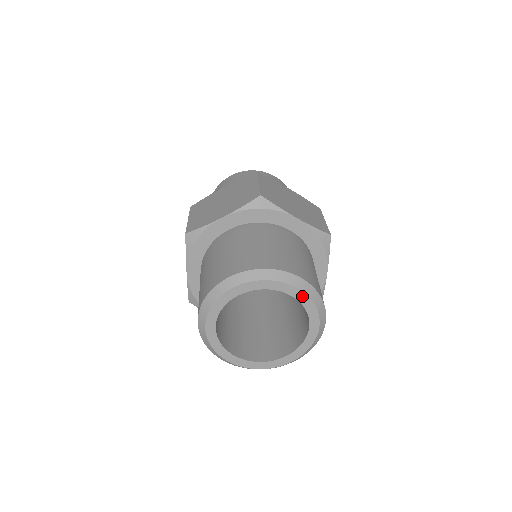
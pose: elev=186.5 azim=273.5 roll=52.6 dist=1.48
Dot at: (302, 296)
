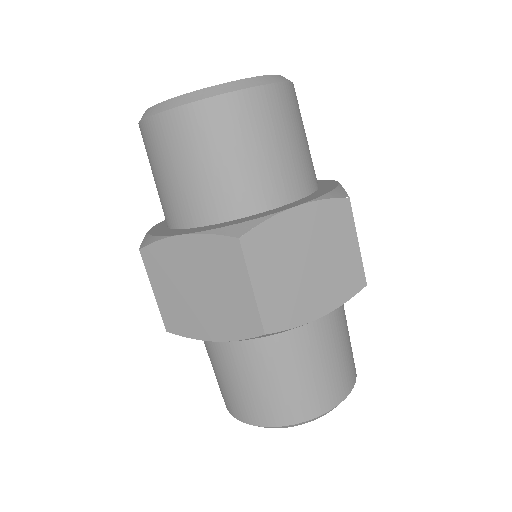
Dot at: occluded
